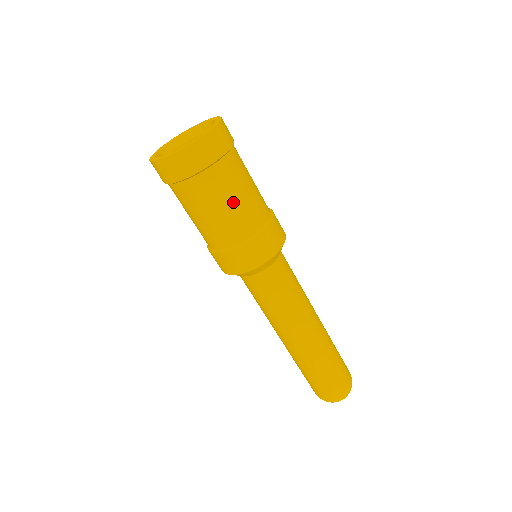
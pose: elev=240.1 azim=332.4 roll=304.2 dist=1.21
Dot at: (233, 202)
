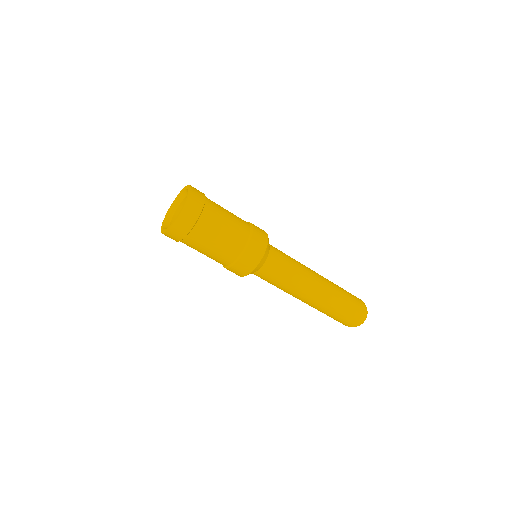
Dot at: (212, 248)
